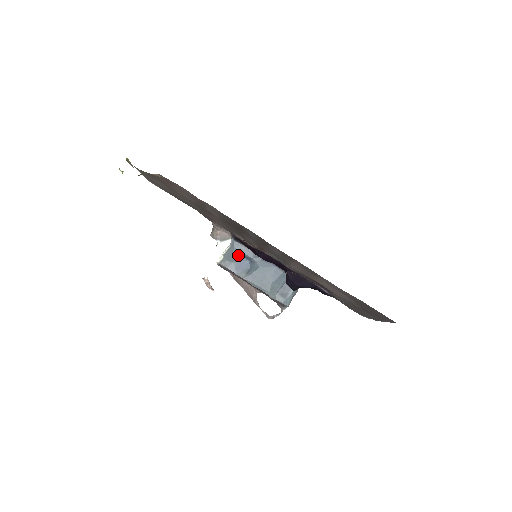
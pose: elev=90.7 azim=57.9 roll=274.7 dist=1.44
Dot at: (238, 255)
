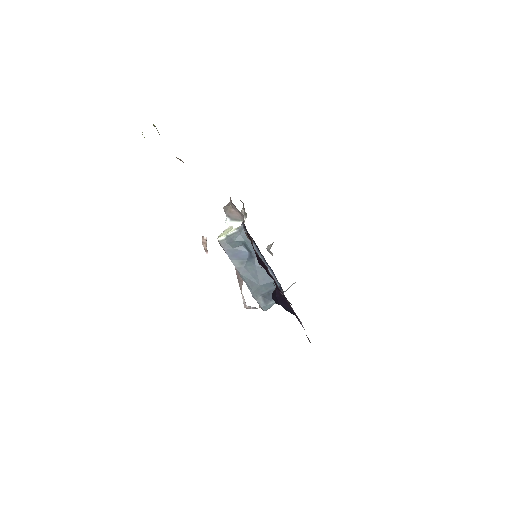
Dot at: (241, 243)
